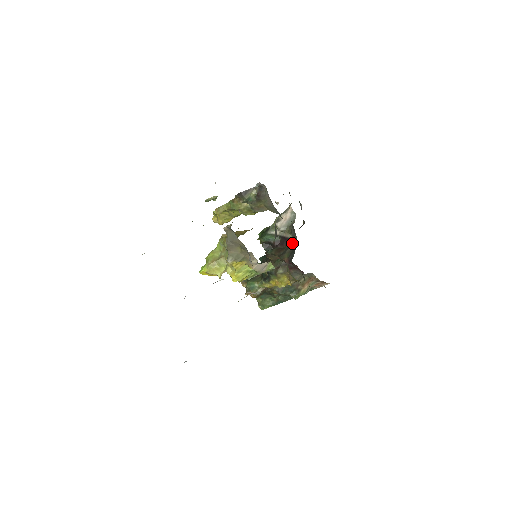
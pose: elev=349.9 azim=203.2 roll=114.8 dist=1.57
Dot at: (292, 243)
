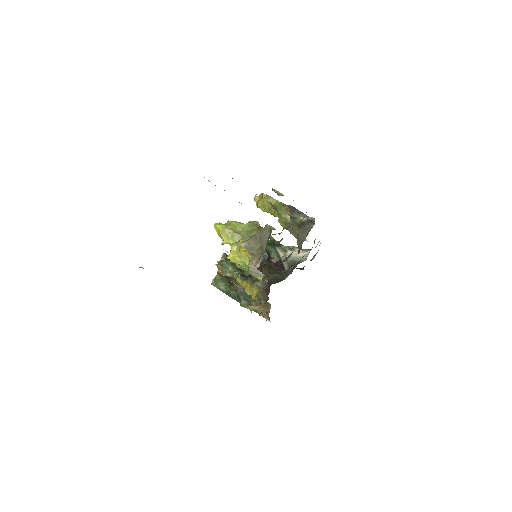
Dot at: (283, 274)
